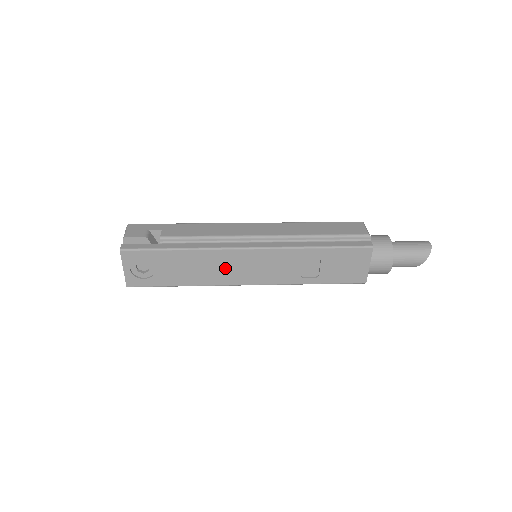
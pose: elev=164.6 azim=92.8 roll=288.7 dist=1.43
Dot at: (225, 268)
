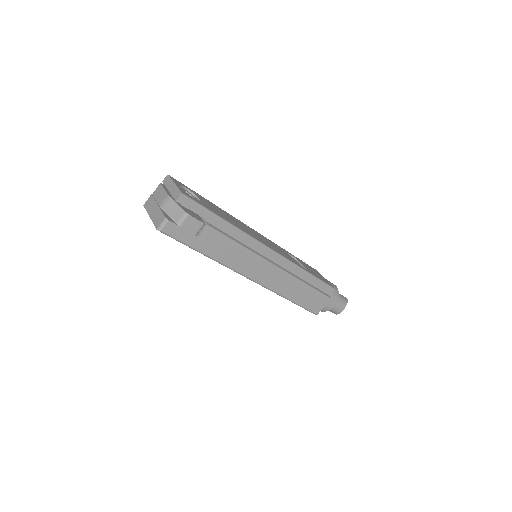
Dot at: (248, 230)
